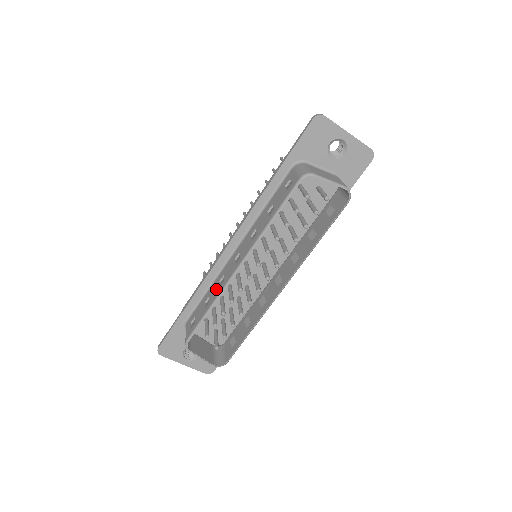
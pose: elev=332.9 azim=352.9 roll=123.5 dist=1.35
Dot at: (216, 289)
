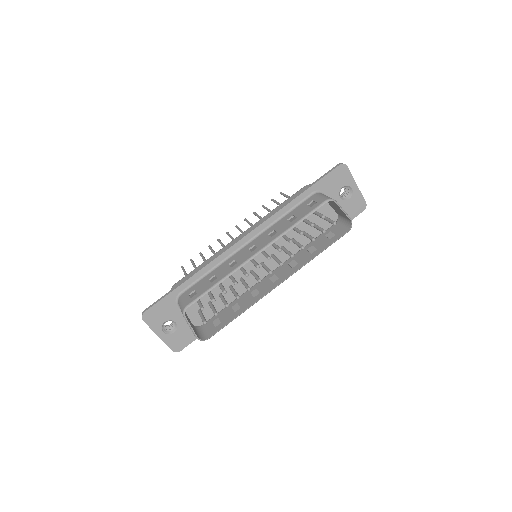
Dot at: (226, 269)
